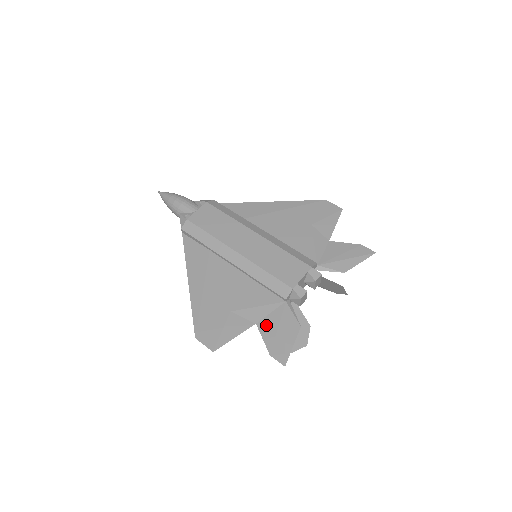
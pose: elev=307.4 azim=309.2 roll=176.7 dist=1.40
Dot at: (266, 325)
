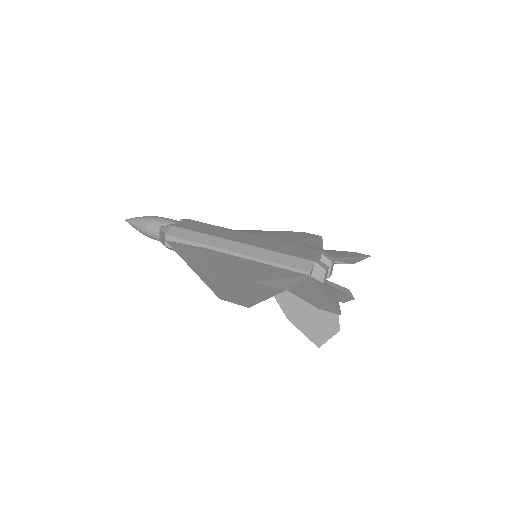
Dot at: (299, 290)
